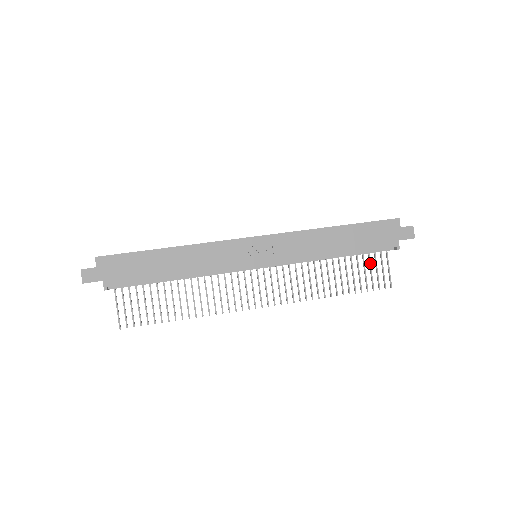
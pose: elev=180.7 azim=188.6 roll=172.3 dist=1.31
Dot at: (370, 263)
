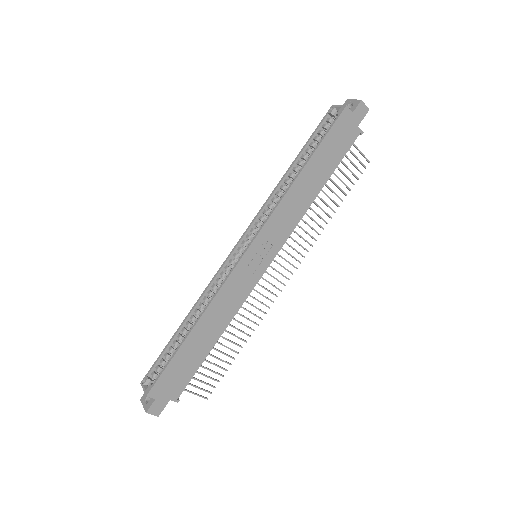
Dot at: (342, 162)
